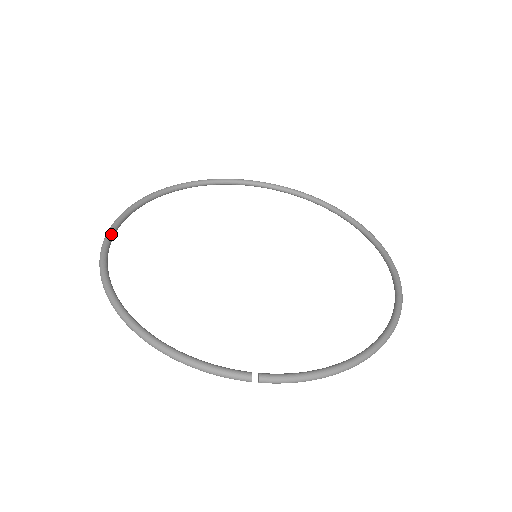
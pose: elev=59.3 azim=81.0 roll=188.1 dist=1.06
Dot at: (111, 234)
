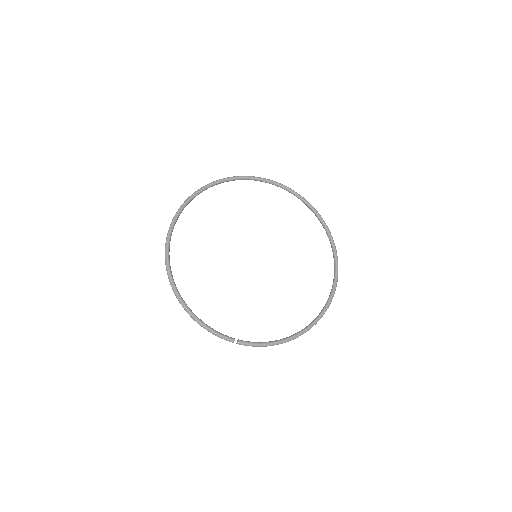
Dot at: (173, 228)
